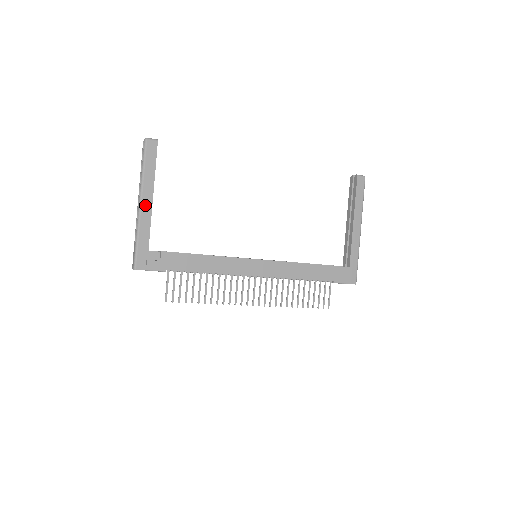
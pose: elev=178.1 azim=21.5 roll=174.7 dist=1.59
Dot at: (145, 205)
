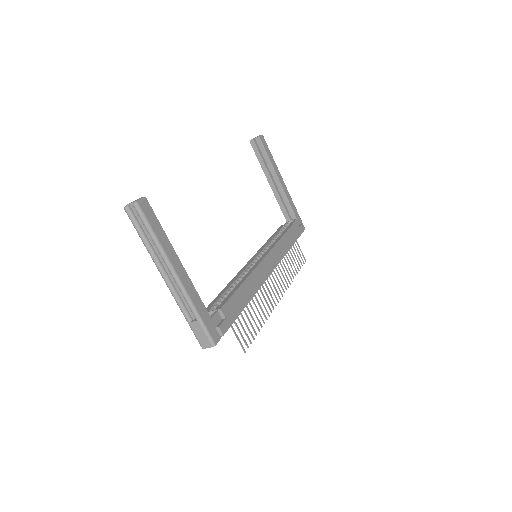
Dot at: (181, 275)
